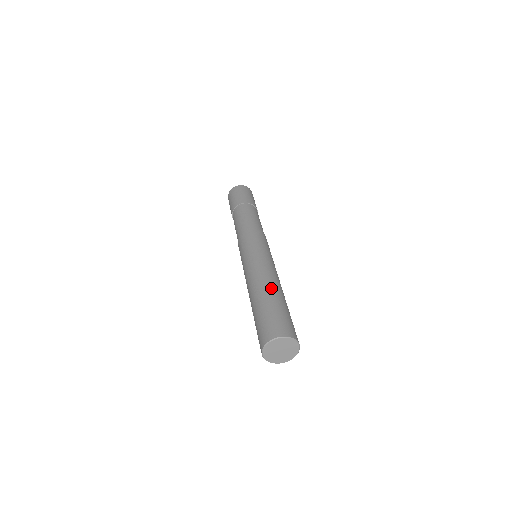
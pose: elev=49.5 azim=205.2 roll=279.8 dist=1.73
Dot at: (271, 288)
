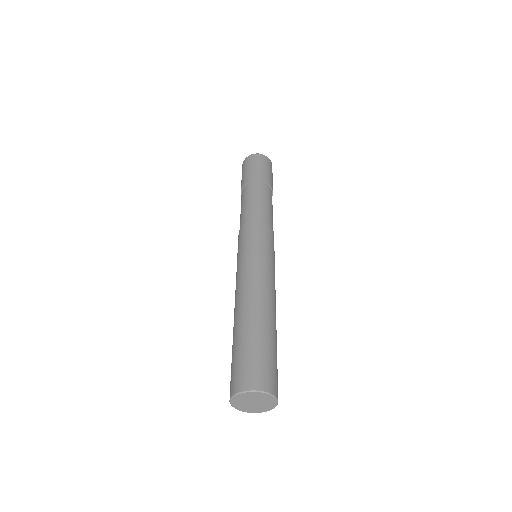
Dot at: (239, 317)
